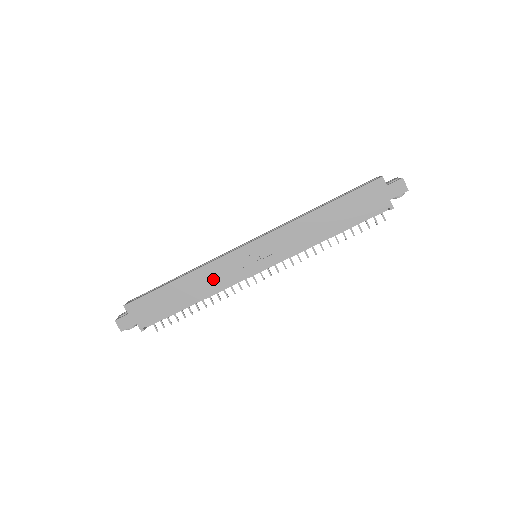
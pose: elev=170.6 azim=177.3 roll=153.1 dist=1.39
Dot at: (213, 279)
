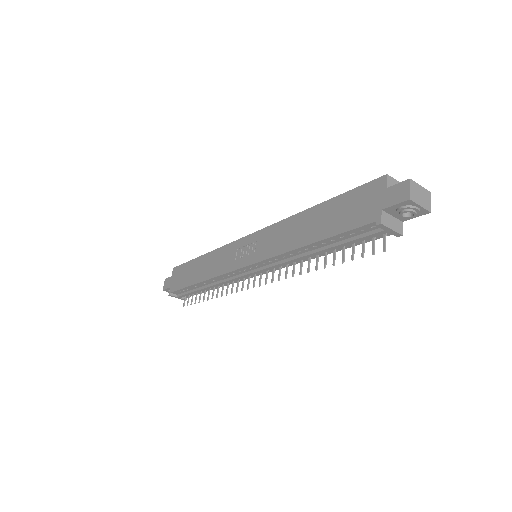
Dot at: (216, 264)
